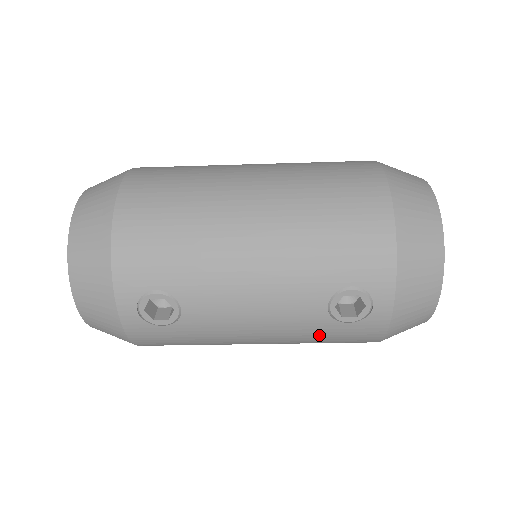
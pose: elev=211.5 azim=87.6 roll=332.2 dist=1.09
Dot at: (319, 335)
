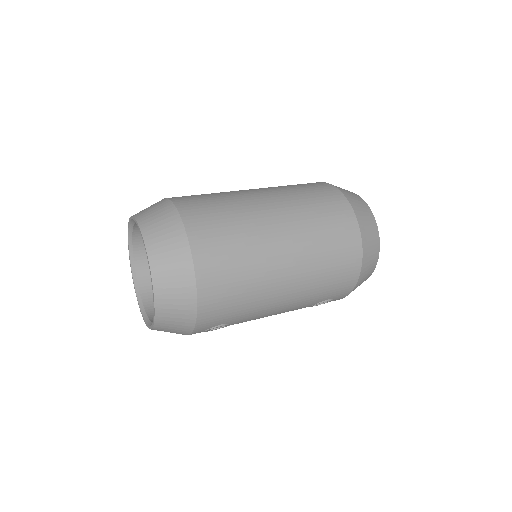
Dot at: occluded
